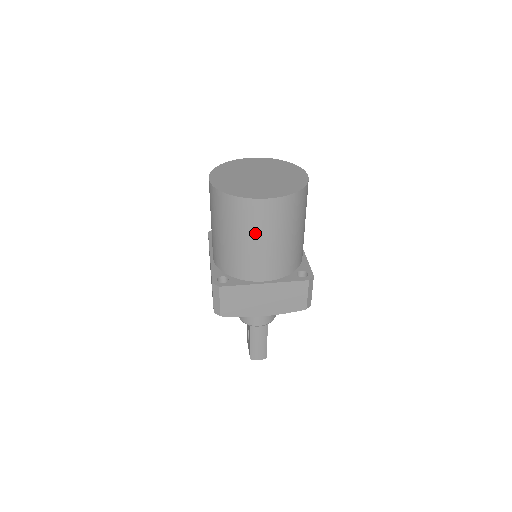
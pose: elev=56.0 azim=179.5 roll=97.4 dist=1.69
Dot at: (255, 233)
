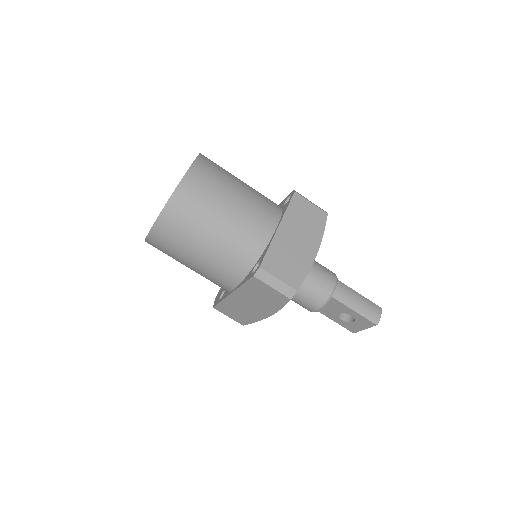
Dot at: (218, 202)
